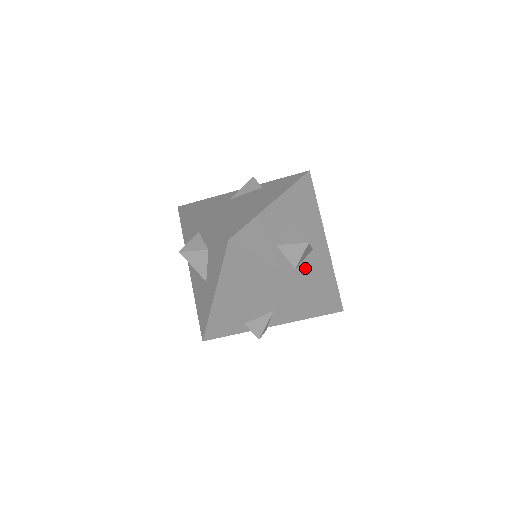
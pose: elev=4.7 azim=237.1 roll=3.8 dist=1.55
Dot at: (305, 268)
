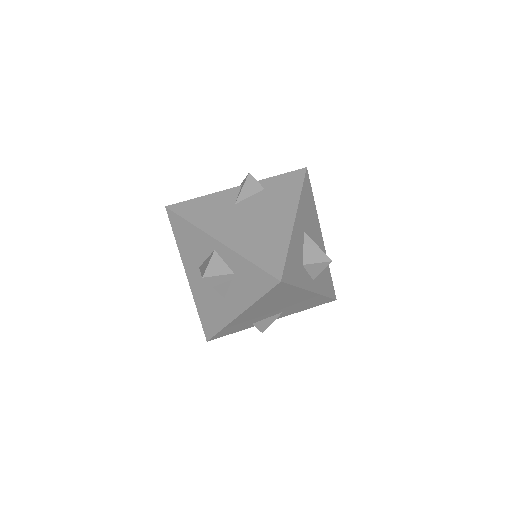
Dot at: occluded
